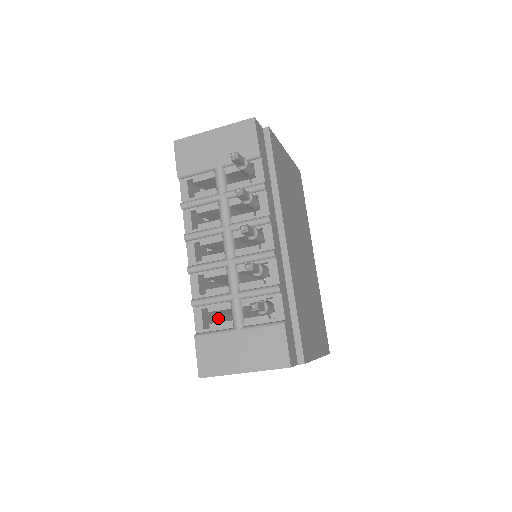
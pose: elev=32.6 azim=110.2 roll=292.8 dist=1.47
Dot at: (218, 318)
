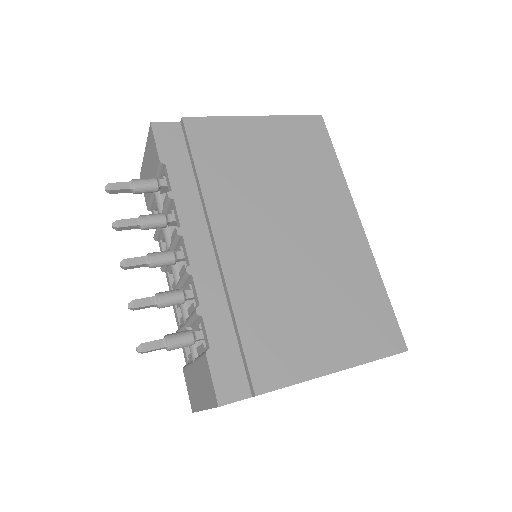
Dot at: occluded
